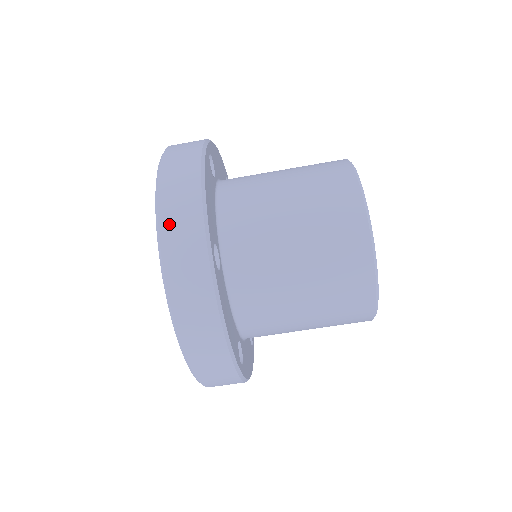
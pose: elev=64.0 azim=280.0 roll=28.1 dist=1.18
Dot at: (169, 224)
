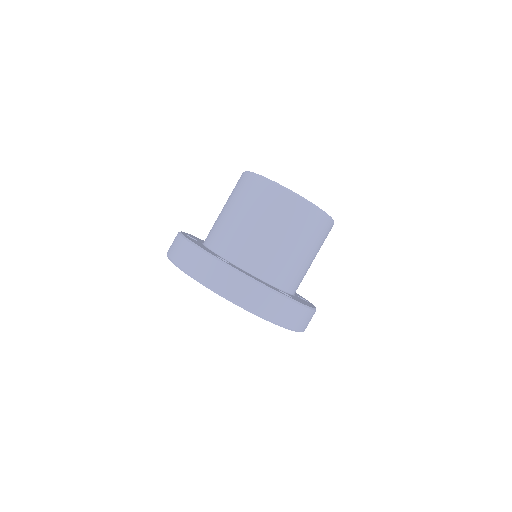
Dot at: occluded
